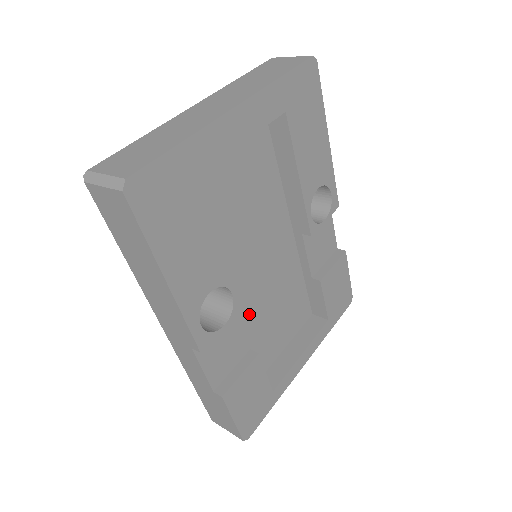
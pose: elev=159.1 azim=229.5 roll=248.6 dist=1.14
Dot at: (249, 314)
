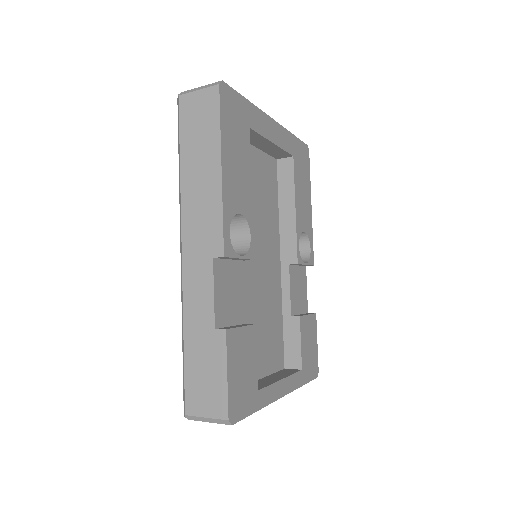
Dot at: (245, 299)
